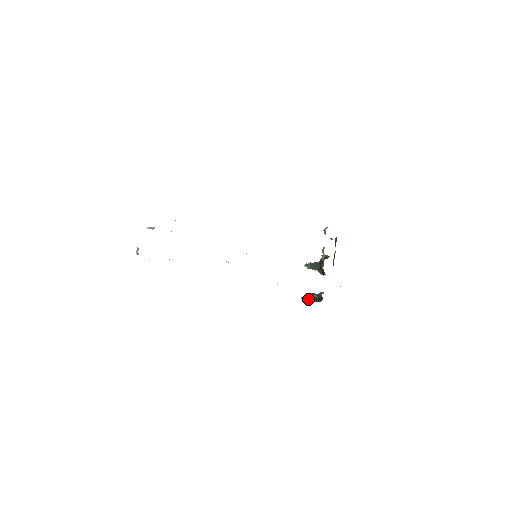
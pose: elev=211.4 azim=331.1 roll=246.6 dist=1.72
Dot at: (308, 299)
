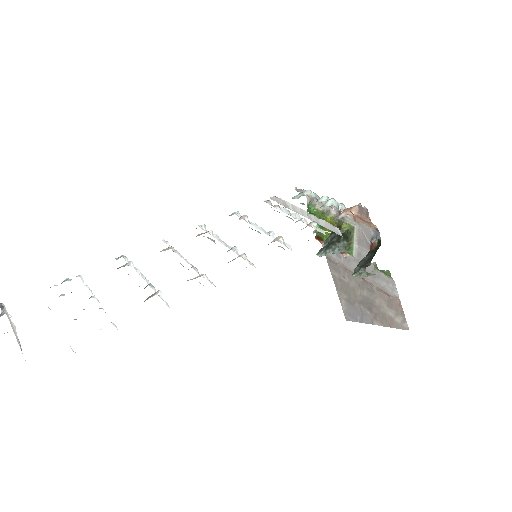
Dot at: (362, 265)
